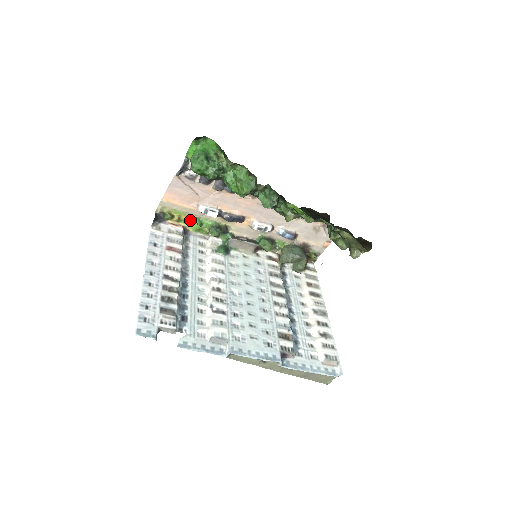
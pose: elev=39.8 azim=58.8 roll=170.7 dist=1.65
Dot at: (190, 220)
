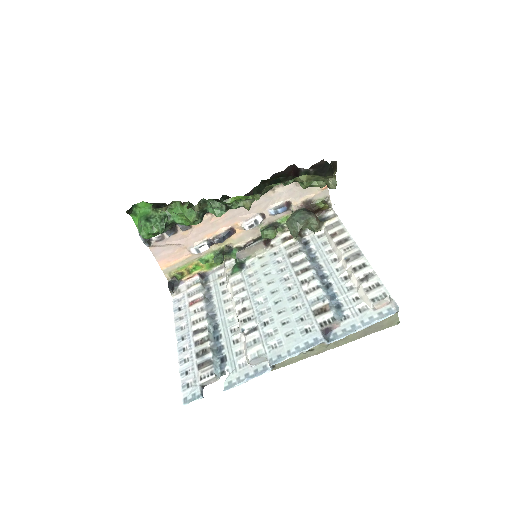
Dot at: (197, 265)
